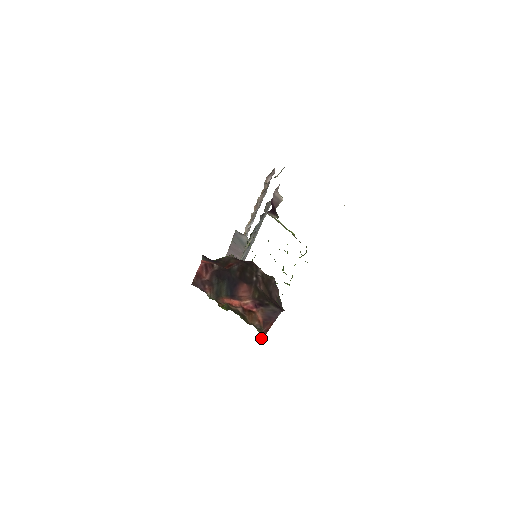
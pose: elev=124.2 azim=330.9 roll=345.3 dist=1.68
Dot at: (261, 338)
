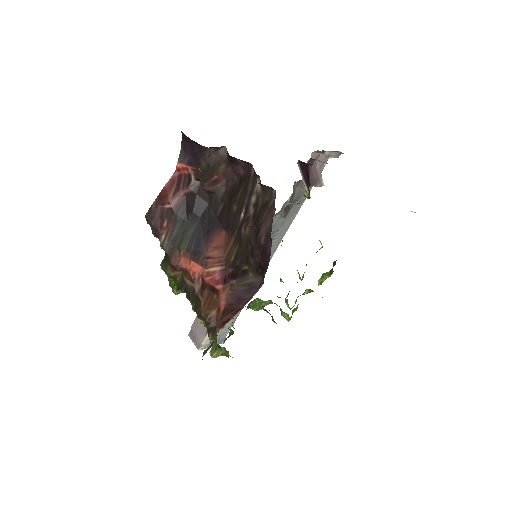
Dot at: (209, 347)
